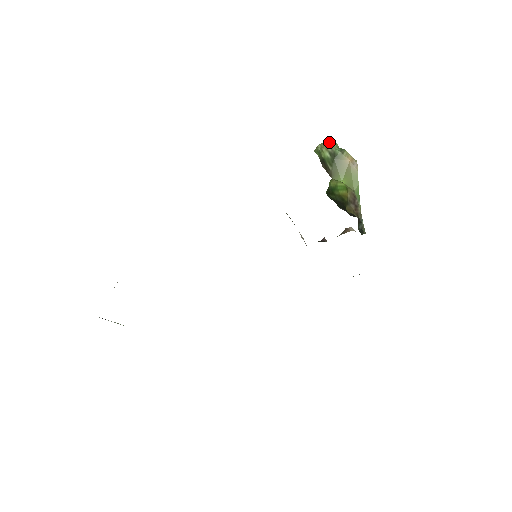
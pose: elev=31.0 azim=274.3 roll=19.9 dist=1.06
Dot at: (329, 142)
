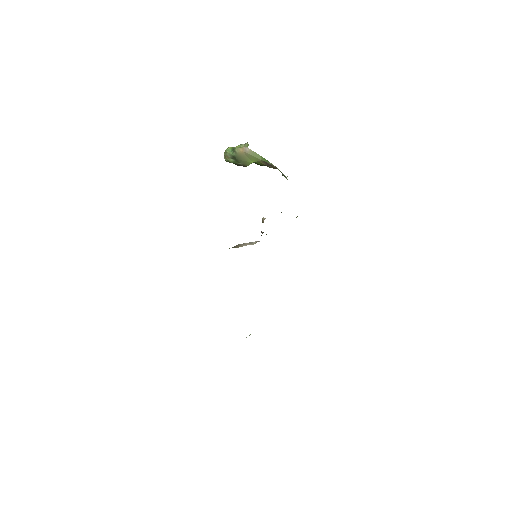
Dot at: (225, 153)
